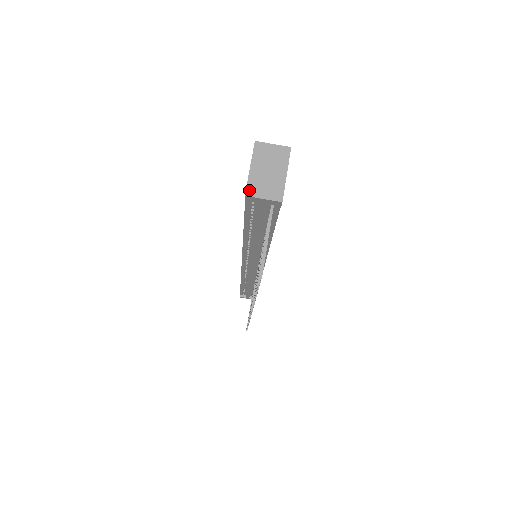
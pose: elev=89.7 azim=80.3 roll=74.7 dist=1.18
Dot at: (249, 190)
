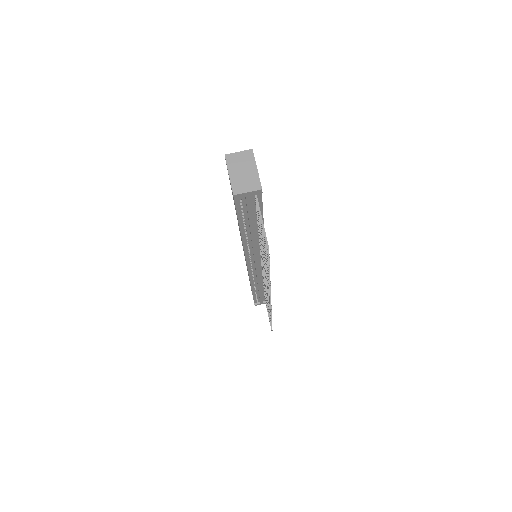
Dot at: (235, 190)
